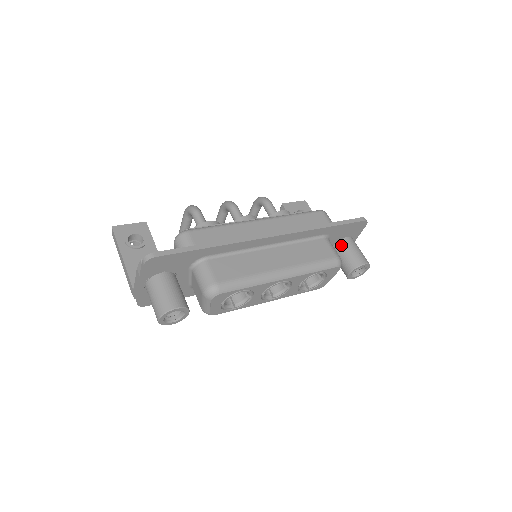
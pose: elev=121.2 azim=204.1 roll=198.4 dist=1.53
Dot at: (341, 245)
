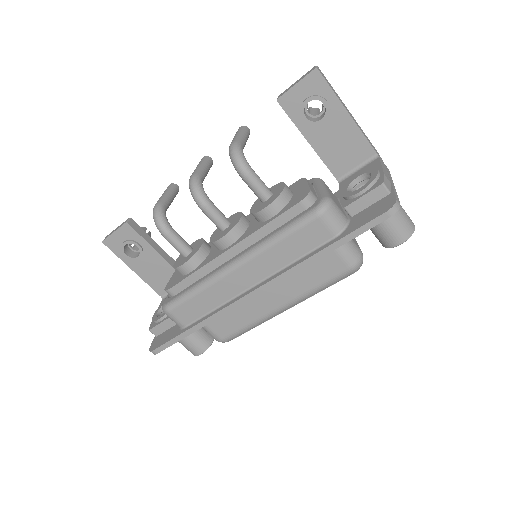
Dot at: occluded
